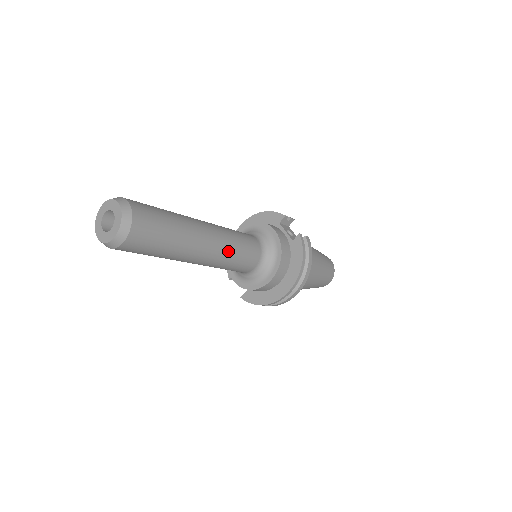
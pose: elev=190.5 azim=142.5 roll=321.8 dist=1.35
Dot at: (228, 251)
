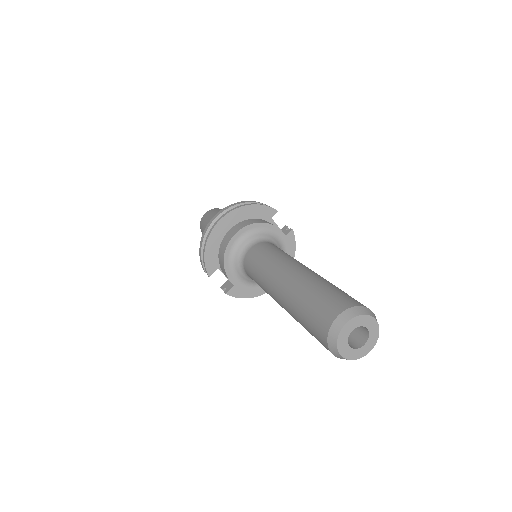
Dot at: occluded
